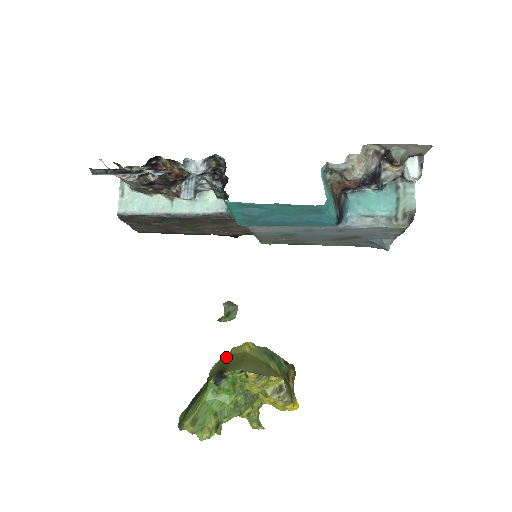
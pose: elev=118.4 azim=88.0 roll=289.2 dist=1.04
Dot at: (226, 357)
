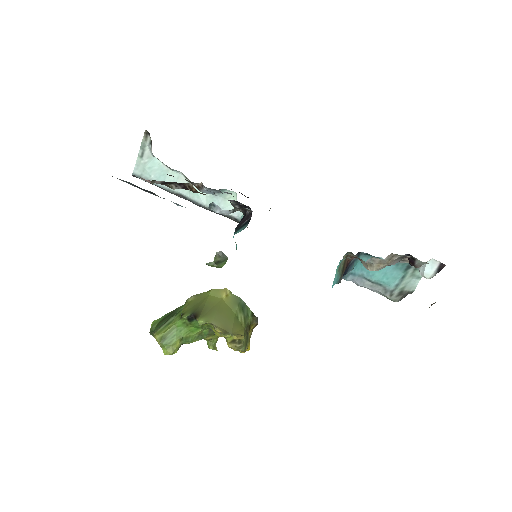
Dot at: (204, 296)
